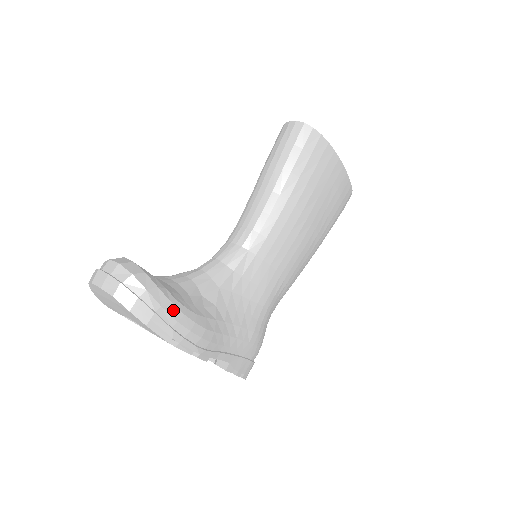
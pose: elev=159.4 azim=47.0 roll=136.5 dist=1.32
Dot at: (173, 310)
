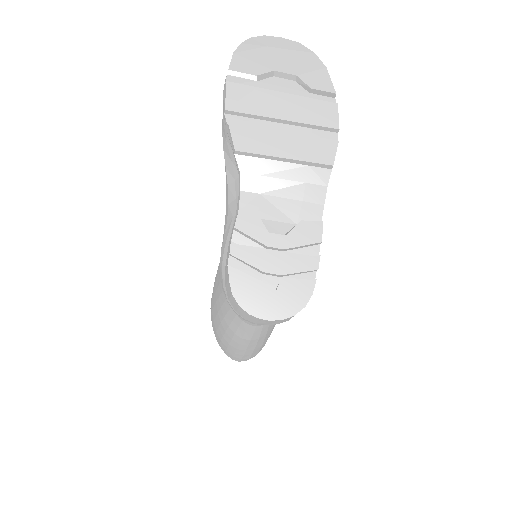
Dot at: occluded
